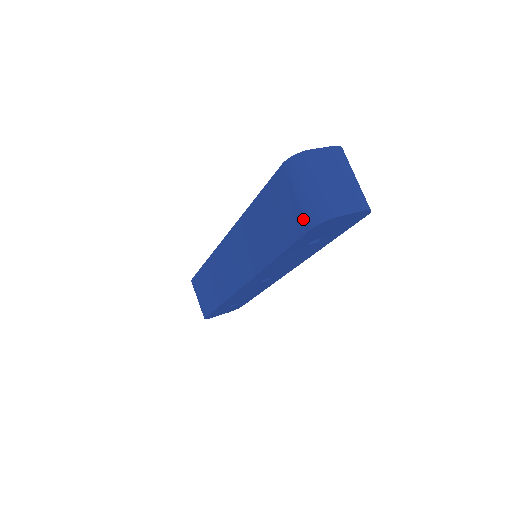
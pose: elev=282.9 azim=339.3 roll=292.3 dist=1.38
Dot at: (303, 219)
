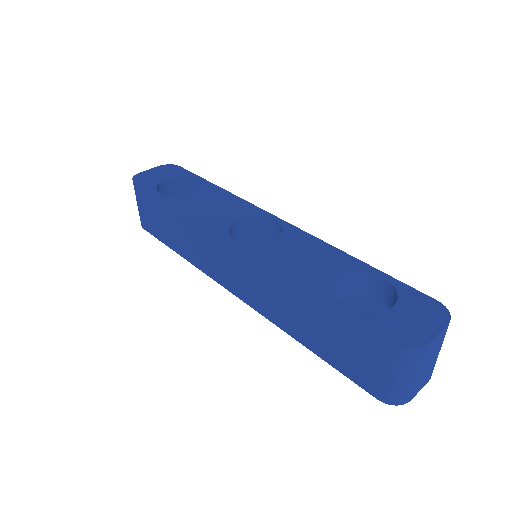
Dot at: (377, 388)
